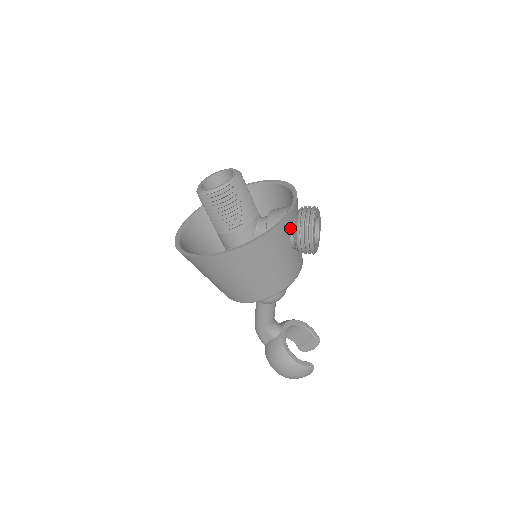
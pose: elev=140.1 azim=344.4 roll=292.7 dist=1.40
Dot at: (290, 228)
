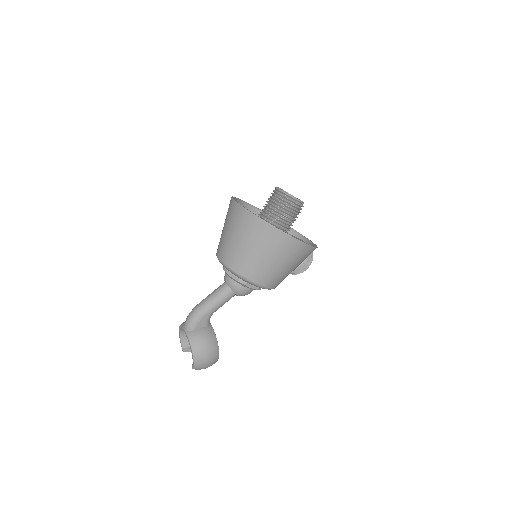
Dot at: occluded
